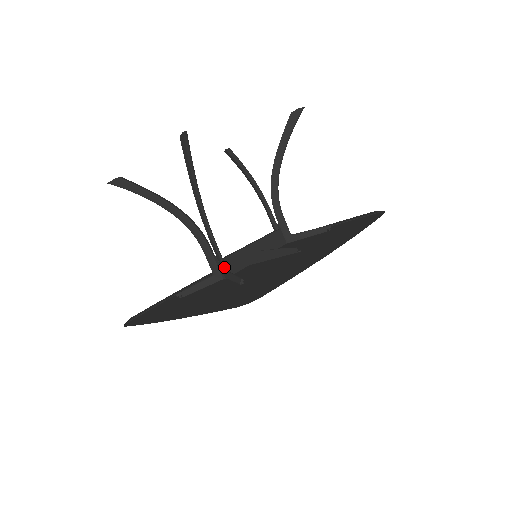
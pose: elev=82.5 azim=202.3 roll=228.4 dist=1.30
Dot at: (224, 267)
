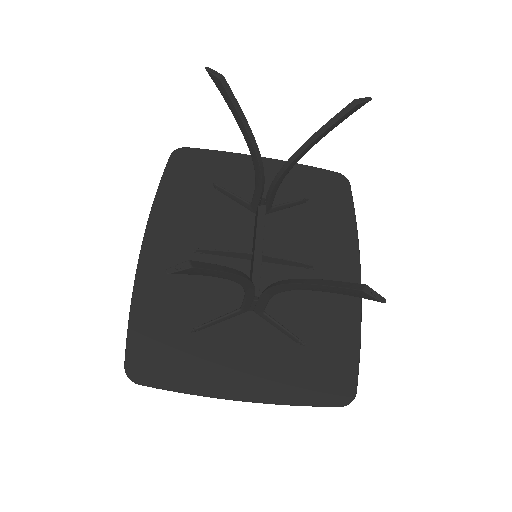
Dot at: (264, 311)
